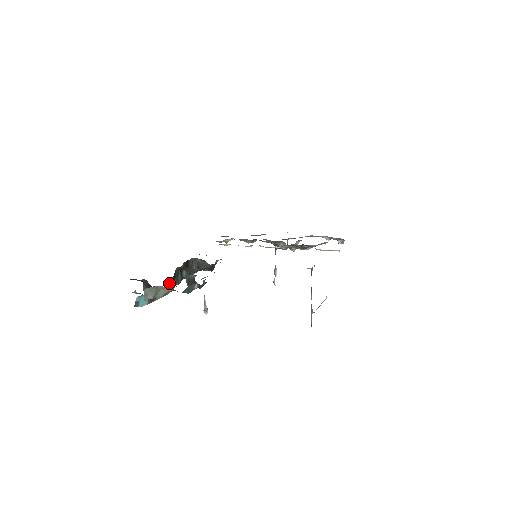
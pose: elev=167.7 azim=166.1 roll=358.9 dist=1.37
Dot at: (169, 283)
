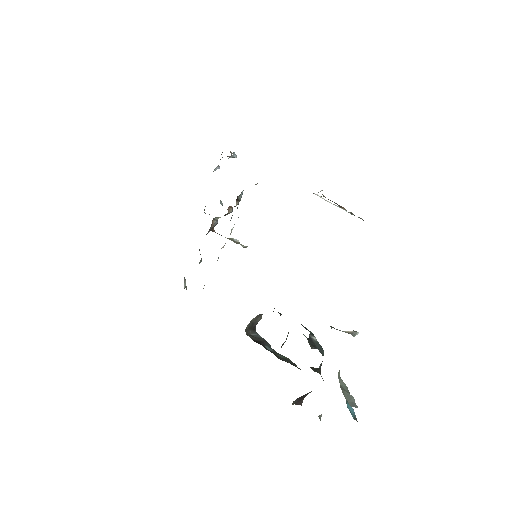
Dot at: (315, 371)
